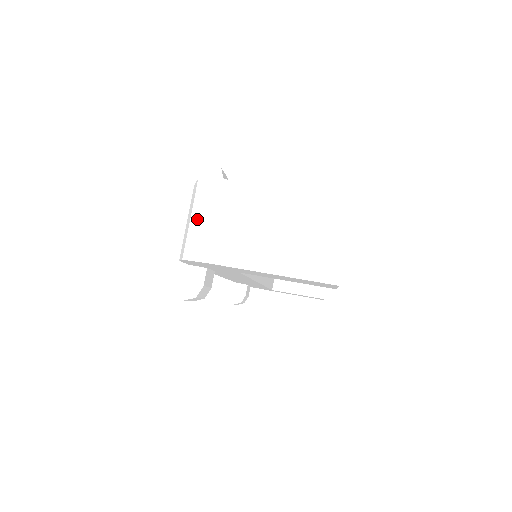
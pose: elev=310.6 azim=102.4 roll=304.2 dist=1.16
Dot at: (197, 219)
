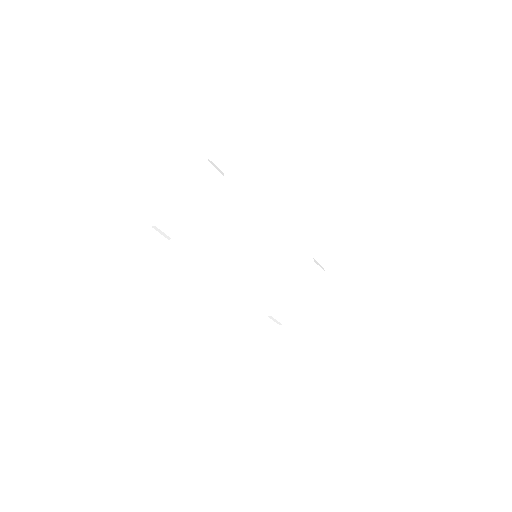
Dot at: occluded
